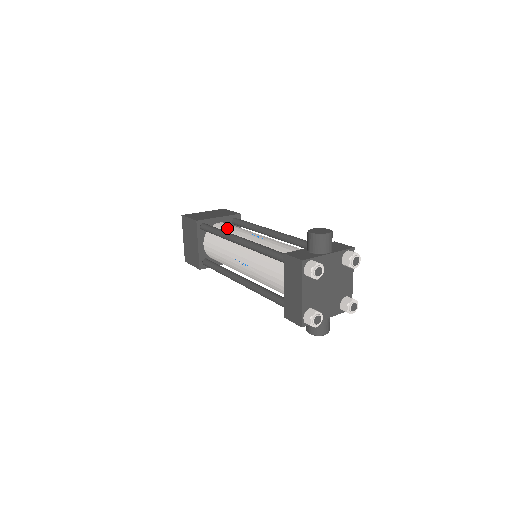
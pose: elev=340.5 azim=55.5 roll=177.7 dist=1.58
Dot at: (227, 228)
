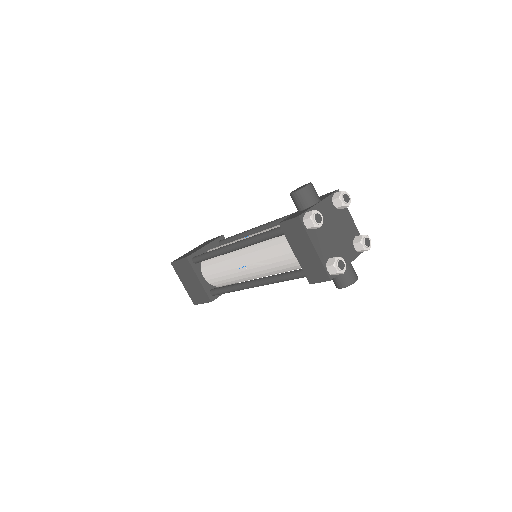
Dot at: occluded
